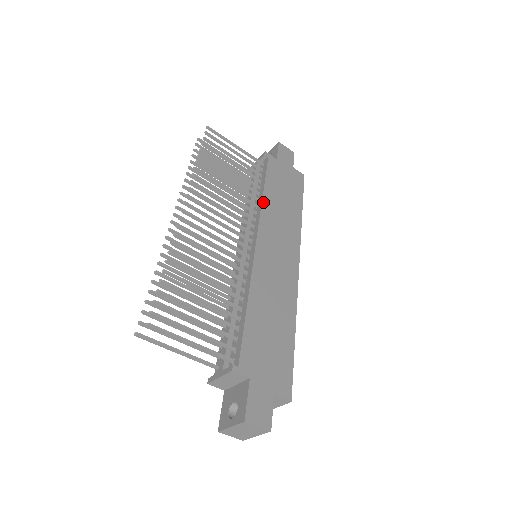
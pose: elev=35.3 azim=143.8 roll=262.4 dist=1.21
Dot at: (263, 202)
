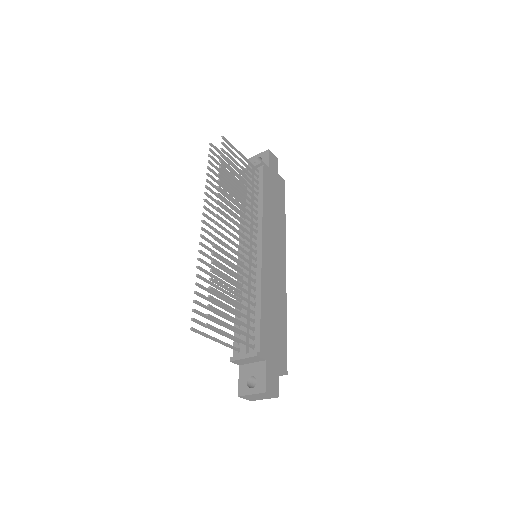
Dot at: (263, 210)
